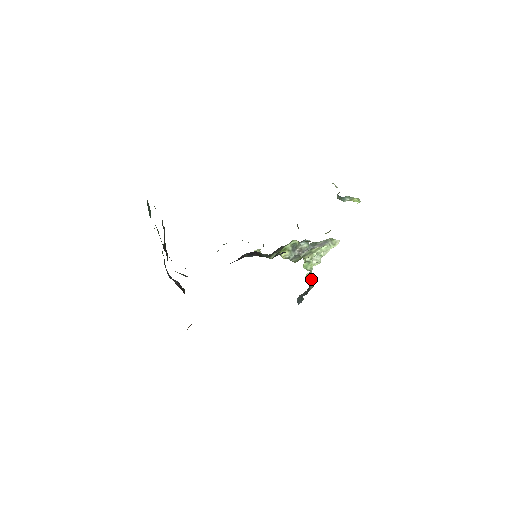
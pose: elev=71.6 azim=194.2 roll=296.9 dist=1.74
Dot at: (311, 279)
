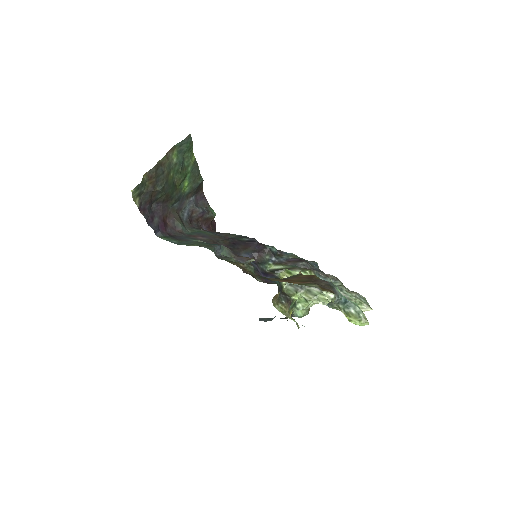
Dot at: (303, 311)
